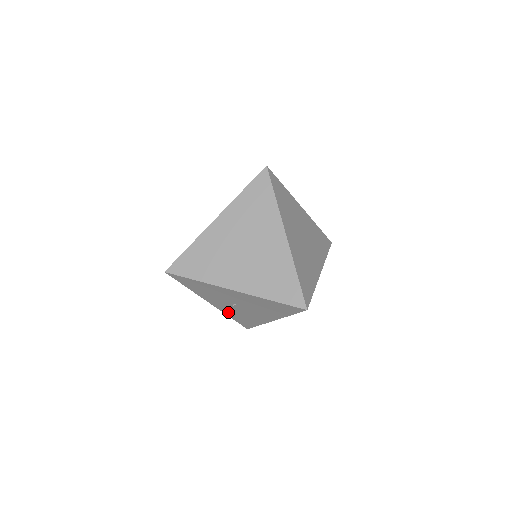
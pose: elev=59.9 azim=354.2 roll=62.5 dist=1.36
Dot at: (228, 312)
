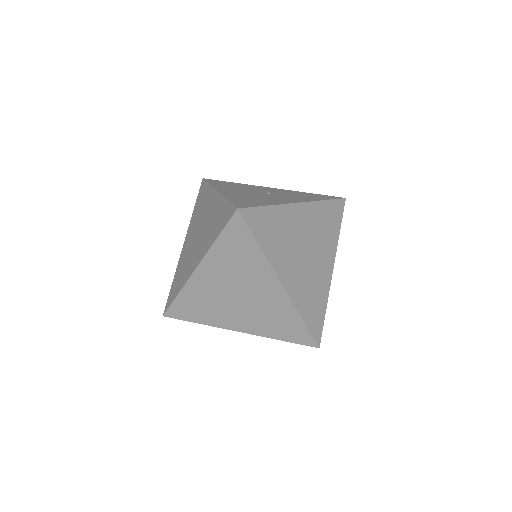
Dot at: occluded
